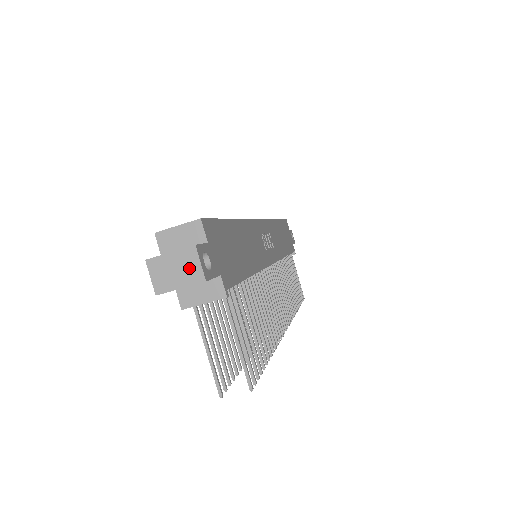
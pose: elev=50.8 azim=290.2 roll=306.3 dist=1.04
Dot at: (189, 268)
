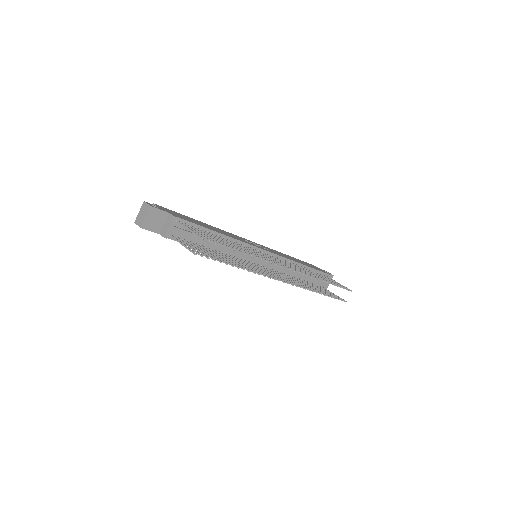
Dot at: (145, 209)
